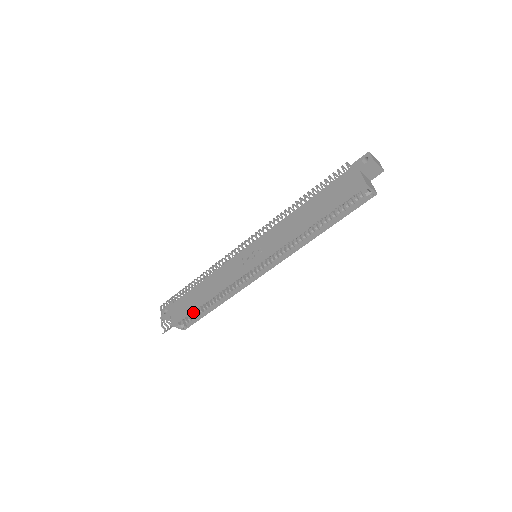
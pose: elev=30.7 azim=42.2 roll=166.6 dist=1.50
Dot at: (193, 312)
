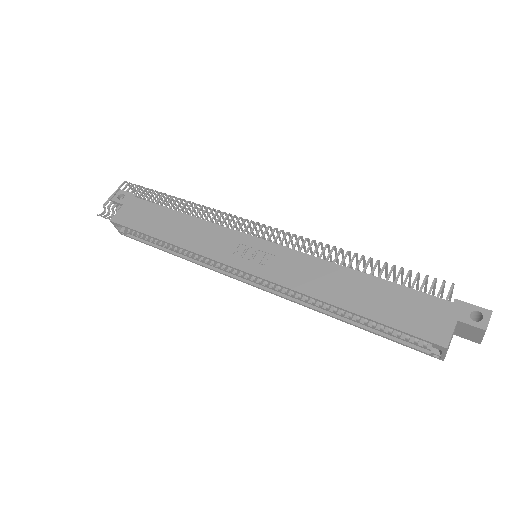
Dot at: occluded
